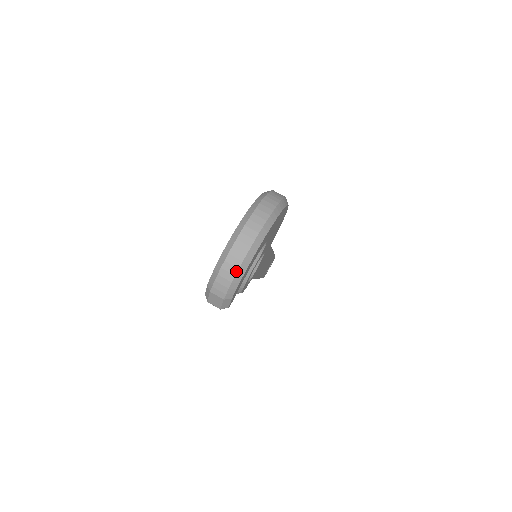
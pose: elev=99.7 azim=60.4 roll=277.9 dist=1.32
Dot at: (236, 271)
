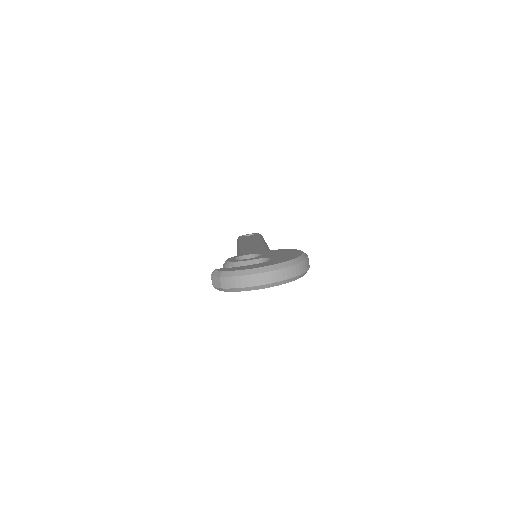
Dot at: (245, 286)
